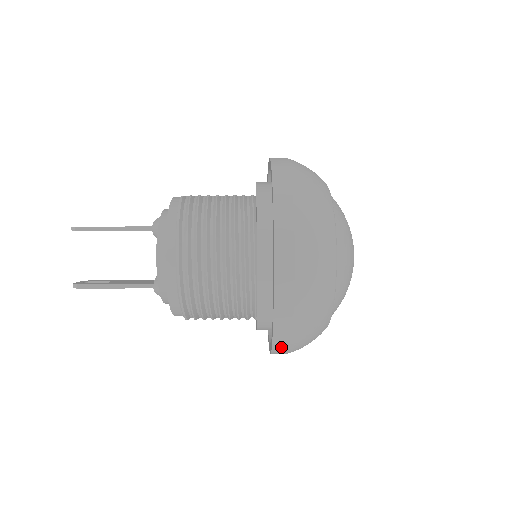
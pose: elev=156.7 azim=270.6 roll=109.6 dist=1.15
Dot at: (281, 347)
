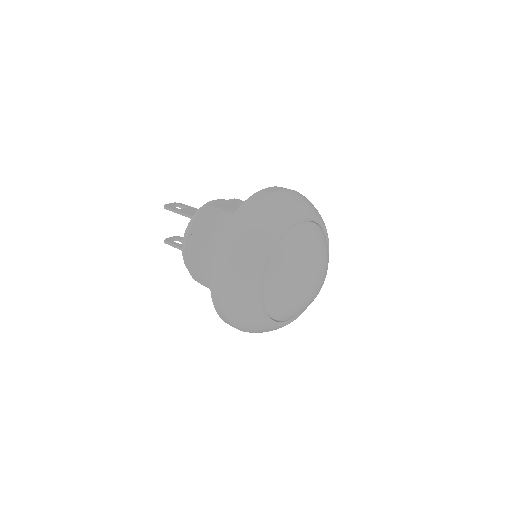
Dot at: occluded
